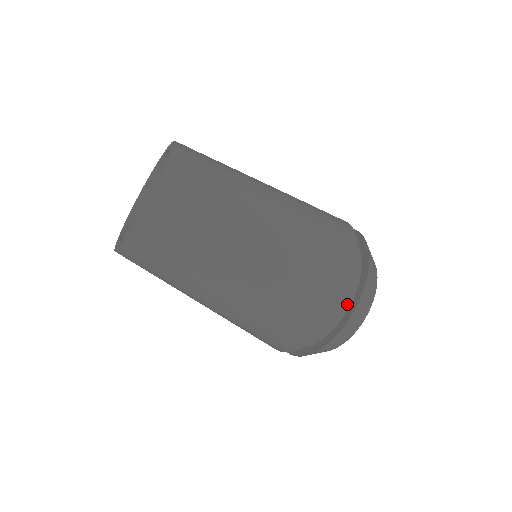
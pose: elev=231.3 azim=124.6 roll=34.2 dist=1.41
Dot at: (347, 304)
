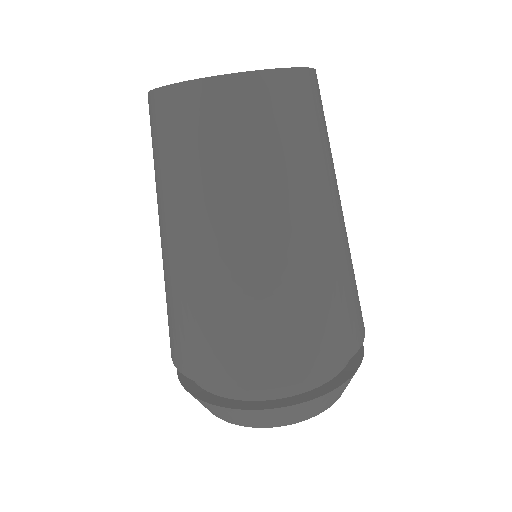
Dot at: (266, 396)
